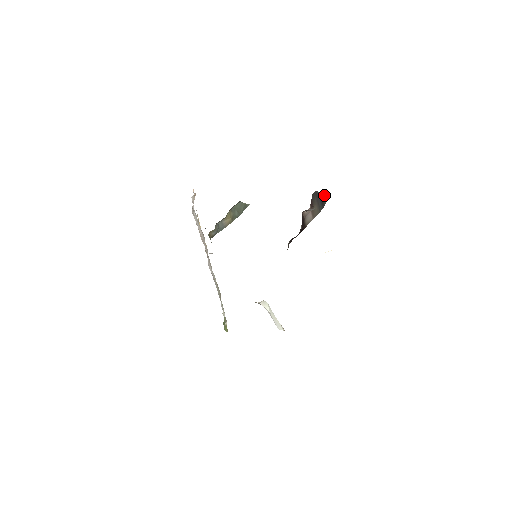
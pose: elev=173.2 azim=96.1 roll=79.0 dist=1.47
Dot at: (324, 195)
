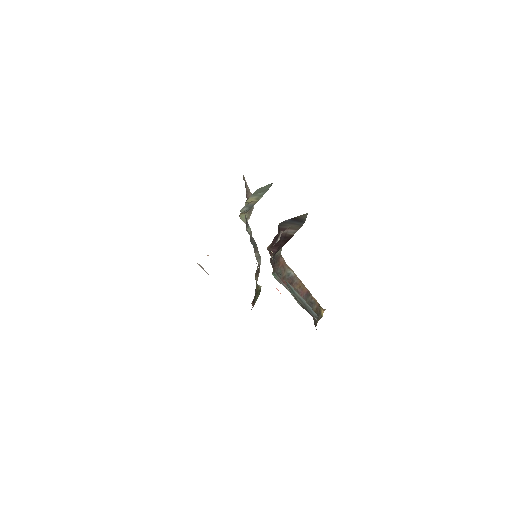
Dot at: (298, 217)
